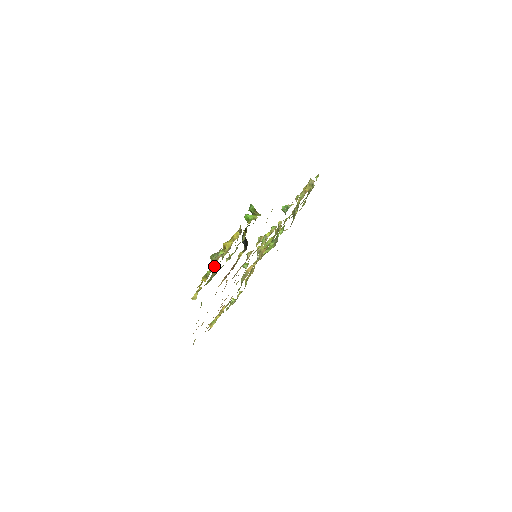
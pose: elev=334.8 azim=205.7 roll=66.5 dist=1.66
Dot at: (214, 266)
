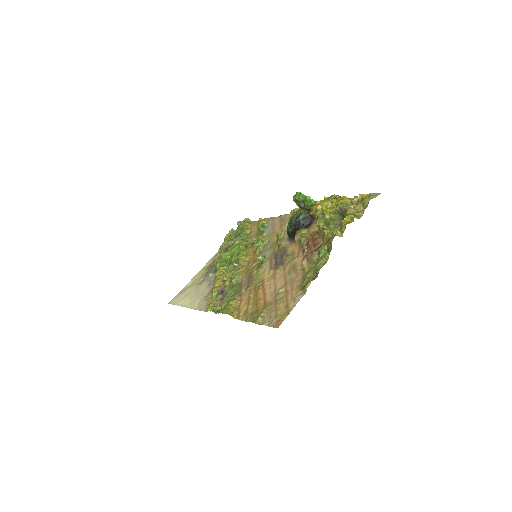
Dot at: (352, 211)
